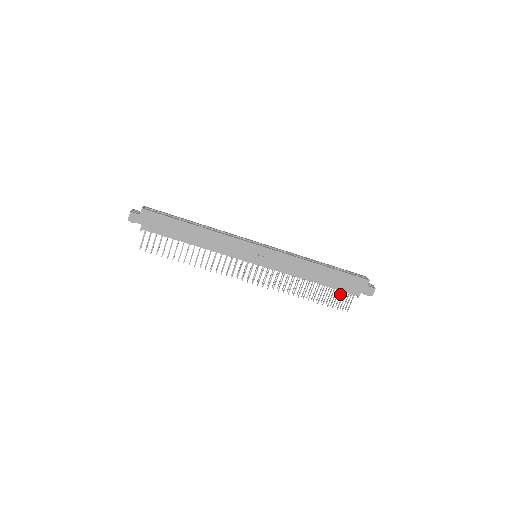
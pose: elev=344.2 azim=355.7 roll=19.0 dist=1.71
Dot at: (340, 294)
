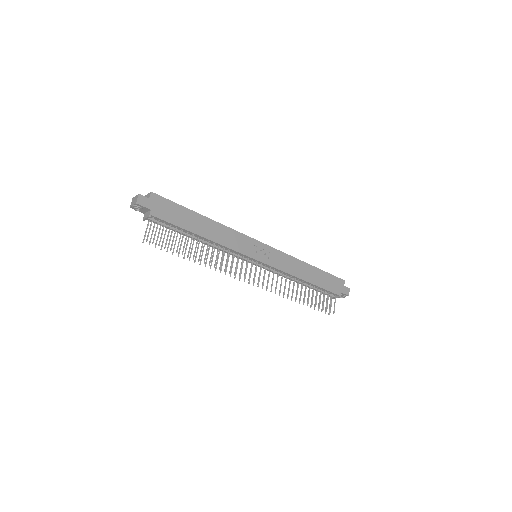
Dot at: (323, 298)
